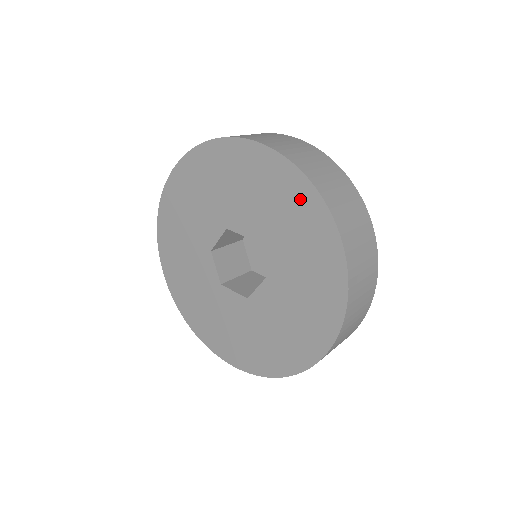
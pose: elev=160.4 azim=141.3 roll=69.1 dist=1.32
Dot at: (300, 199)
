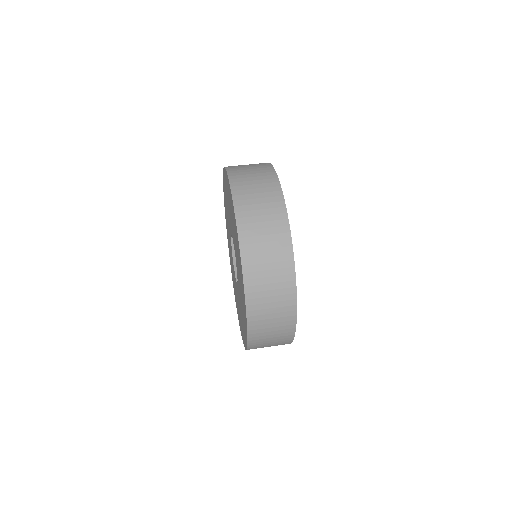
Dot at: (228, 188)
